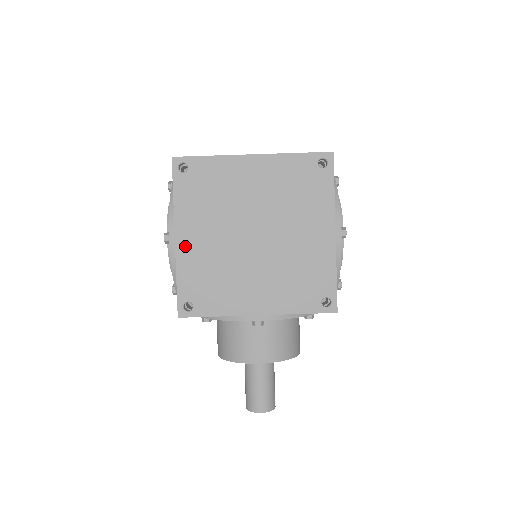
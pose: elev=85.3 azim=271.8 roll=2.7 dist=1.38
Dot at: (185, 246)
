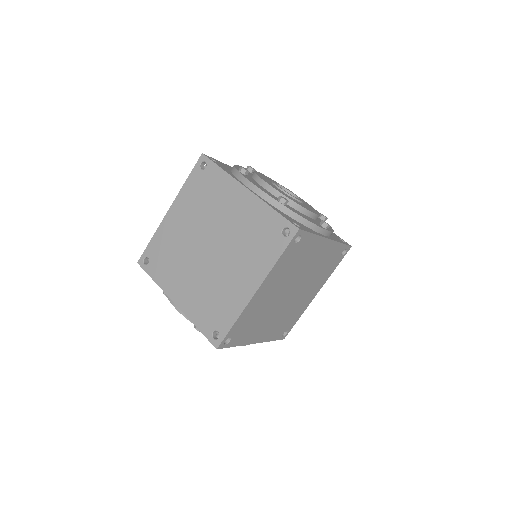
Dot at: (262, 337)
